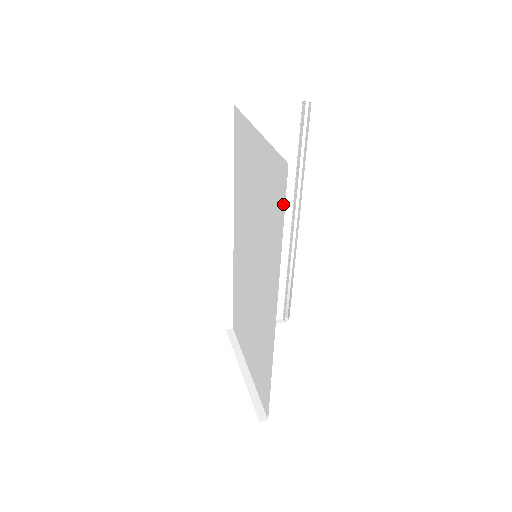
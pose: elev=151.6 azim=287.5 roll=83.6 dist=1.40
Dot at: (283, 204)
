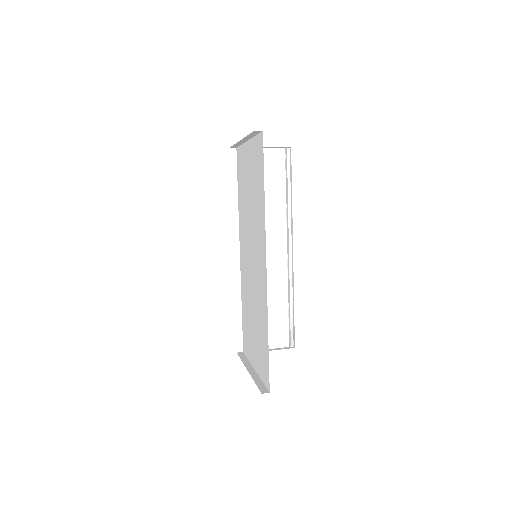
Dot at: (263, 163)
